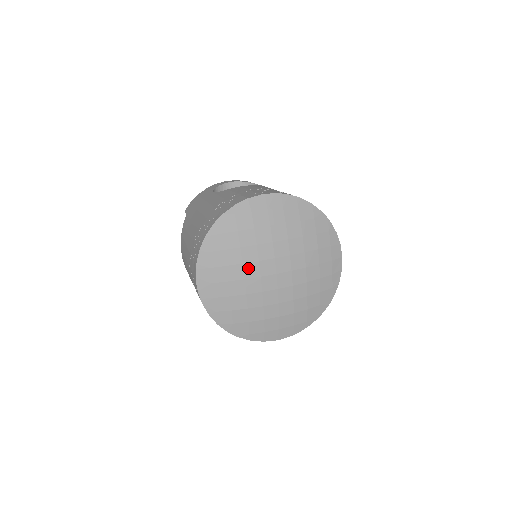
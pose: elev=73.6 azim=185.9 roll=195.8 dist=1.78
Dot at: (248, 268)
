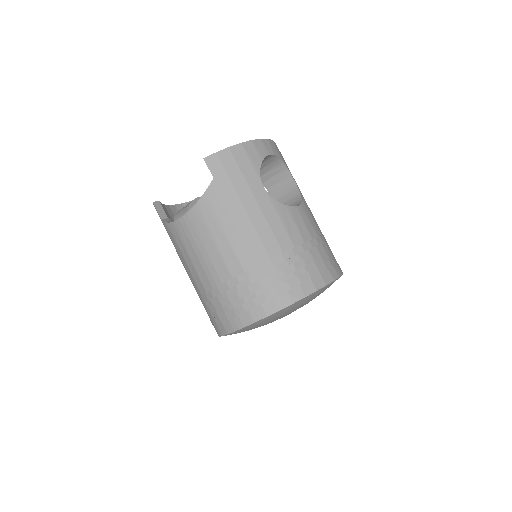
Dot at: occluded
